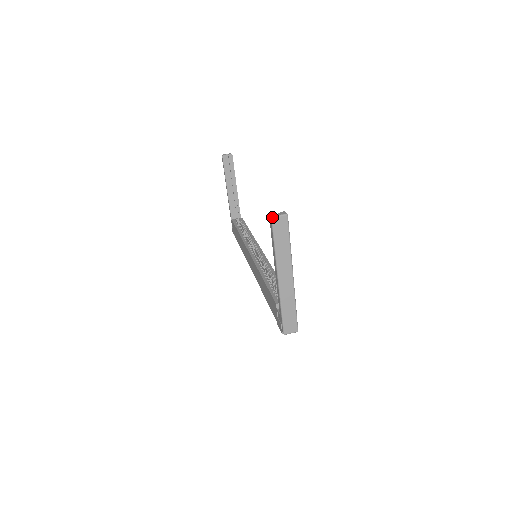
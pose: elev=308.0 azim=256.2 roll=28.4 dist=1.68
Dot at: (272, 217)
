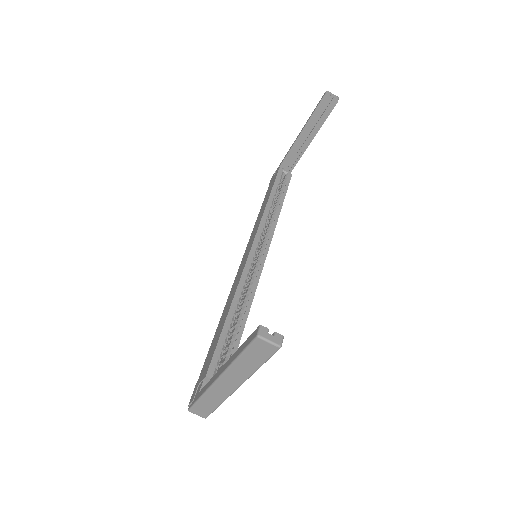
Dot at: (258, 337)
